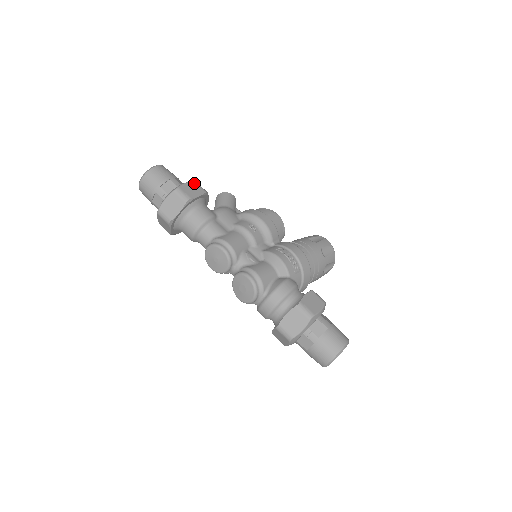
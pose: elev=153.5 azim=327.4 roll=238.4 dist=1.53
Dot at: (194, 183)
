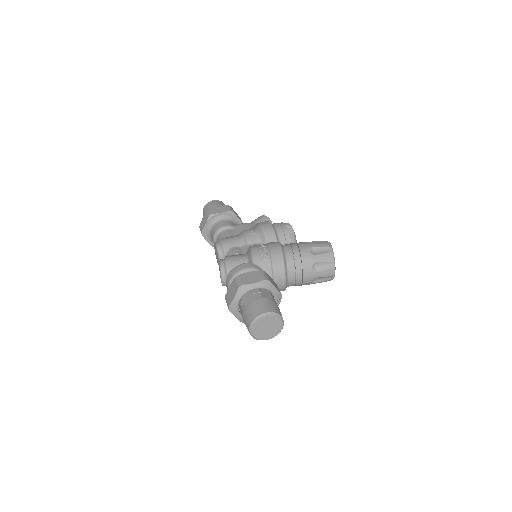
Dot at: (225, 206)
